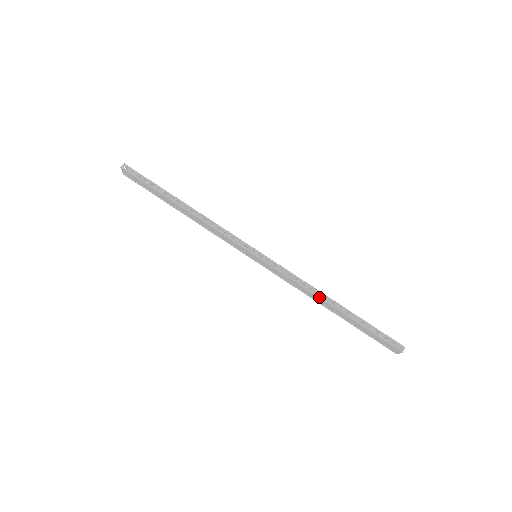
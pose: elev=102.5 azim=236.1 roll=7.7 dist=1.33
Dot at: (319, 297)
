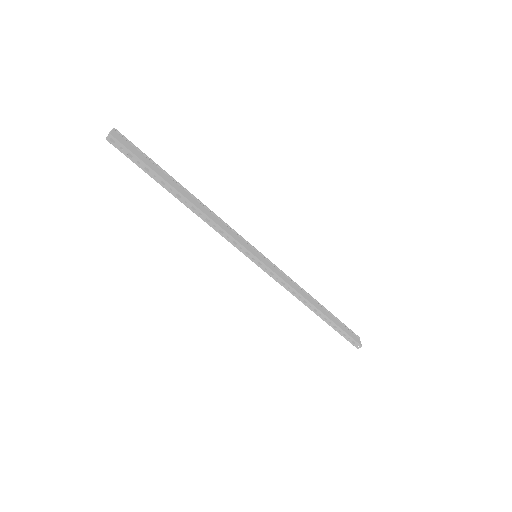
Dot at: (305, 305)
